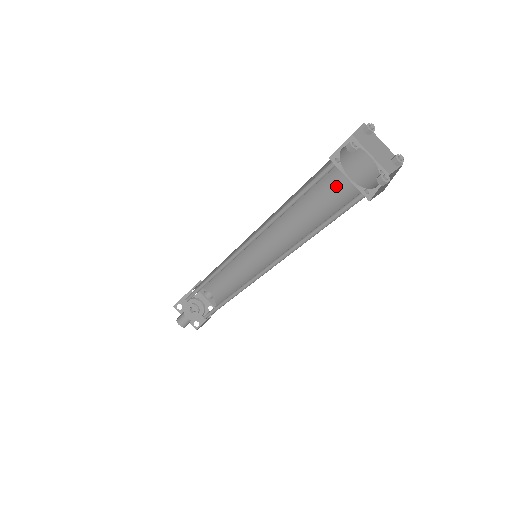
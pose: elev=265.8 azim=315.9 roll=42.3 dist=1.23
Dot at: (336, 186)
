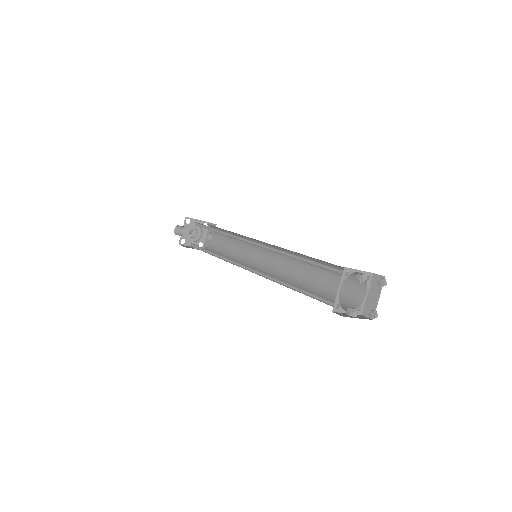
Dot at: (335, 283)
